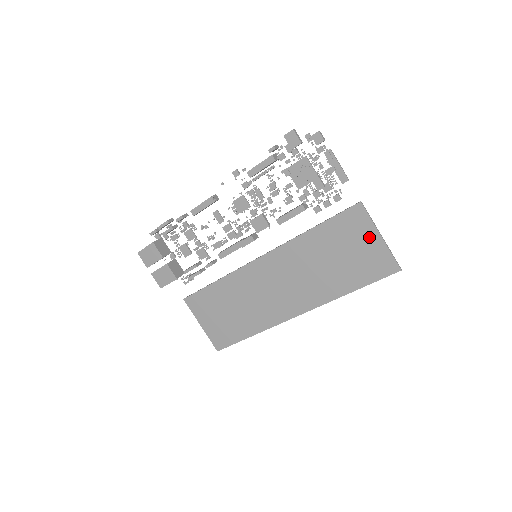
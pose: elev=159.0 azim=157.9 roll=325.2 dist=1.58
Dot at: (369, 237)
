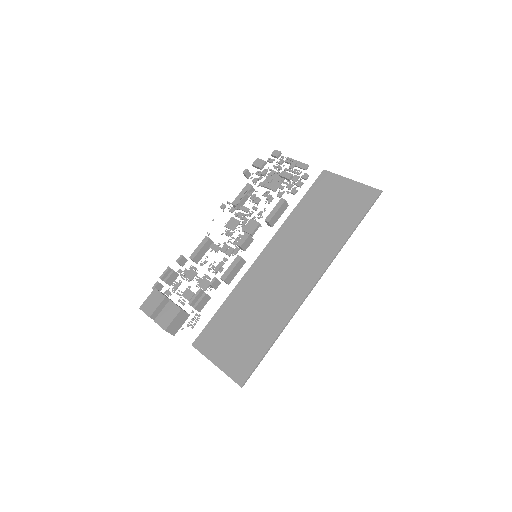
Dot at: (343, 186)
